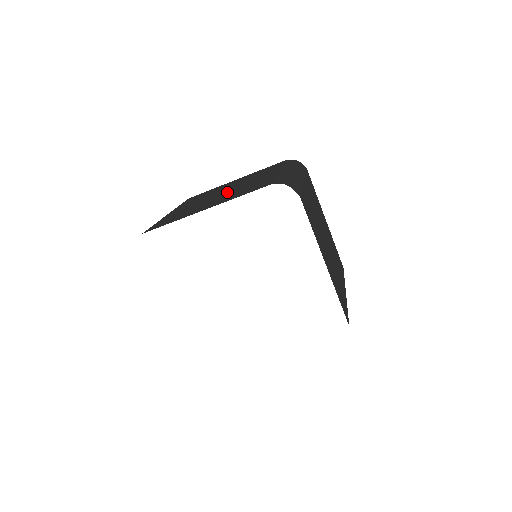
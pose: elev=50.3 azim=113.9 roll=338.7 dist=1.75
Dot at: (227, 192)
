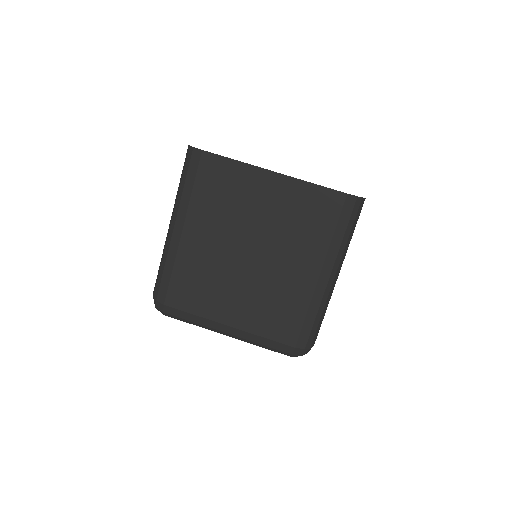
Dot at: occluded
